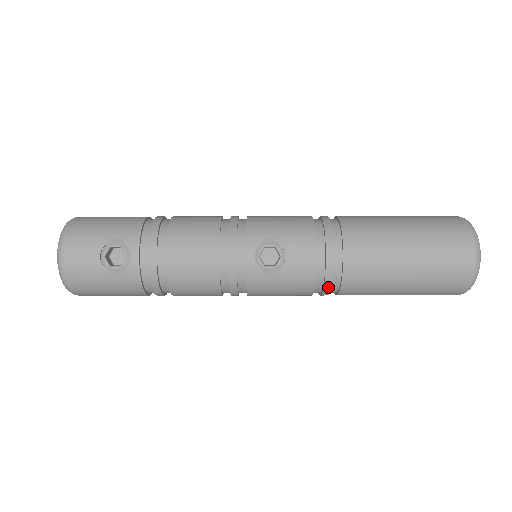
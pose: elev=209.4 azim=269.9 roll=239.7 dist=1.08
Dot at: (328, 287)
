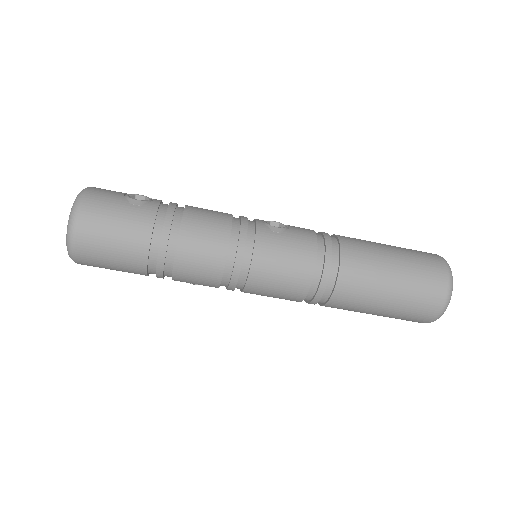
Dot at: (329, 255)
